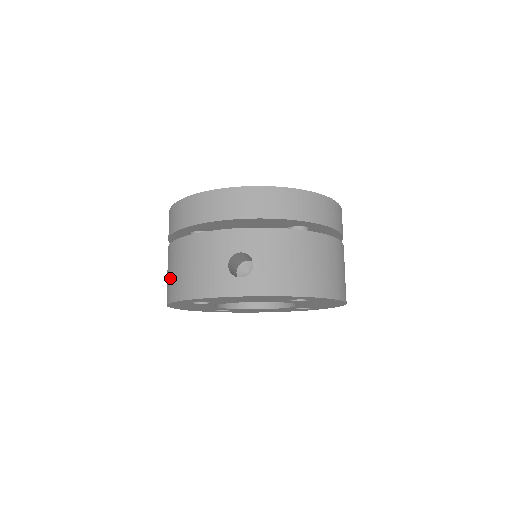
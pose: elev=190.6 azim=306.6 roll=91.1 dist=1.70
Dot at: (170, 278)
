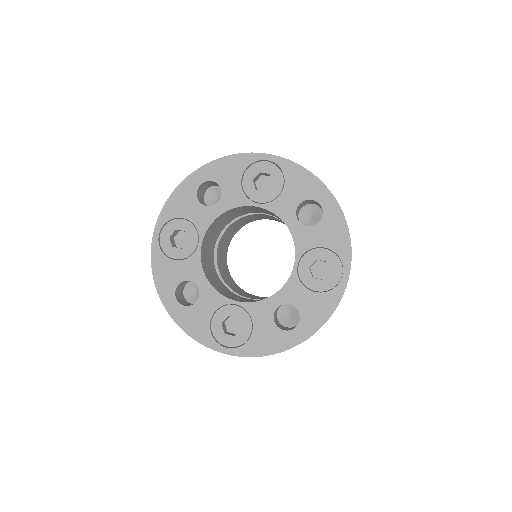
Dot at: occluded
